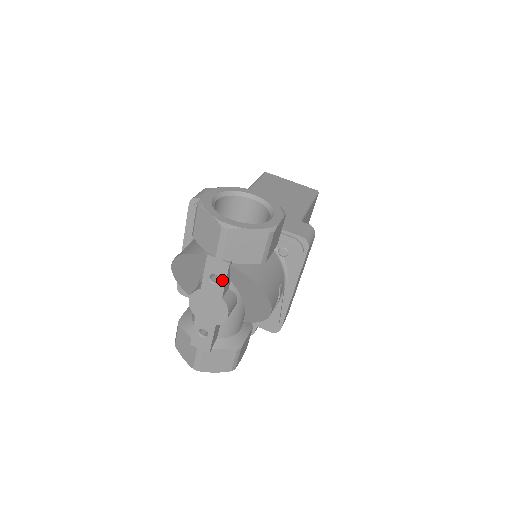
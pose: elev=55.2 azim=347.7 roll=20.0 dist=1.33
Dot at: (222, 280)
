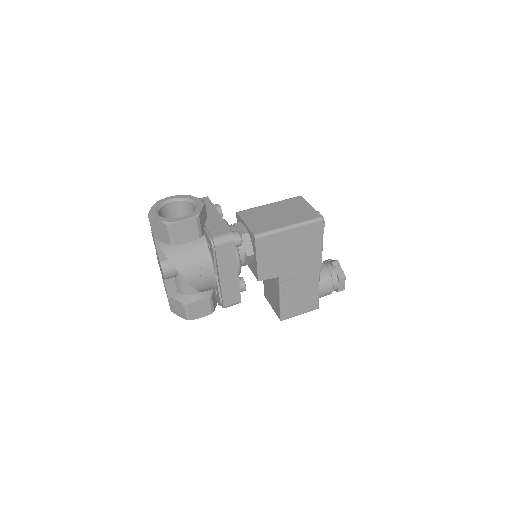
Dot at: (157, 249)
